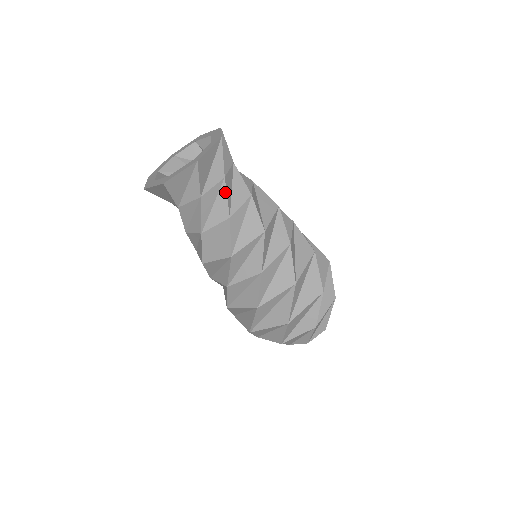
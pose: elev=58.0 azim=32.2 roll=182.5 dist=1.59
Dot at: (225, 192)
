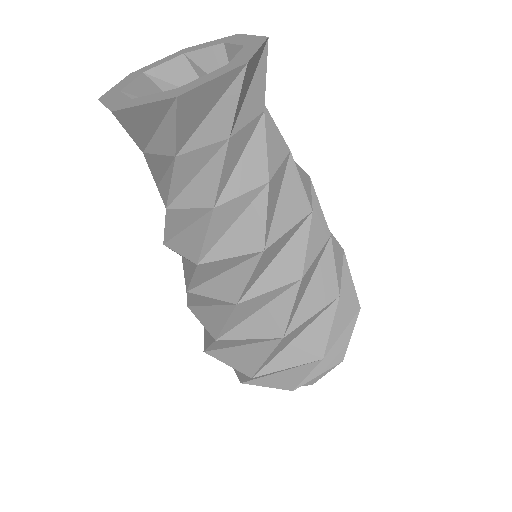
Dot at: (221, 163)
